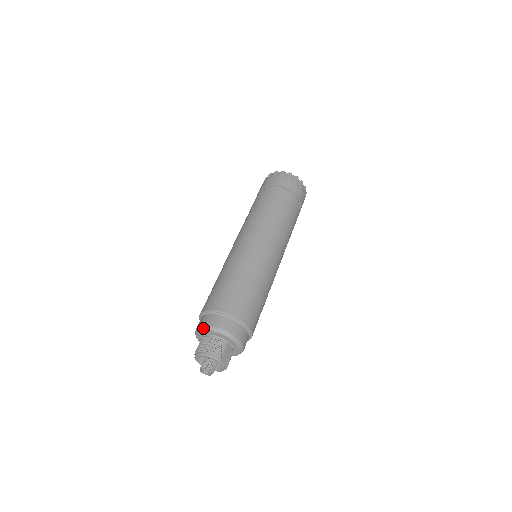
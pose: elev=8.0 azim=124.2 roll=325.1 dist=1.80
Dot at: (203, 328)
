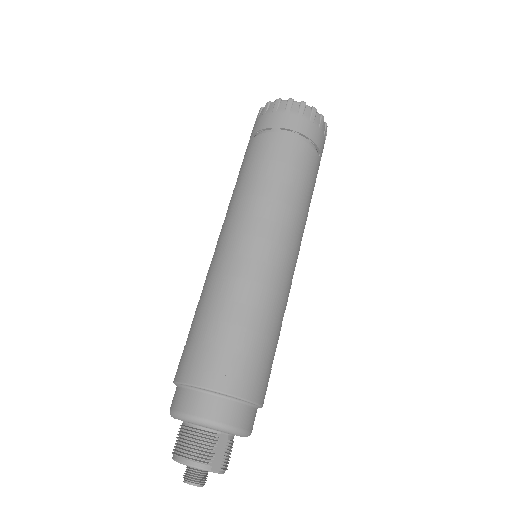
Dot at: (174, 415)
